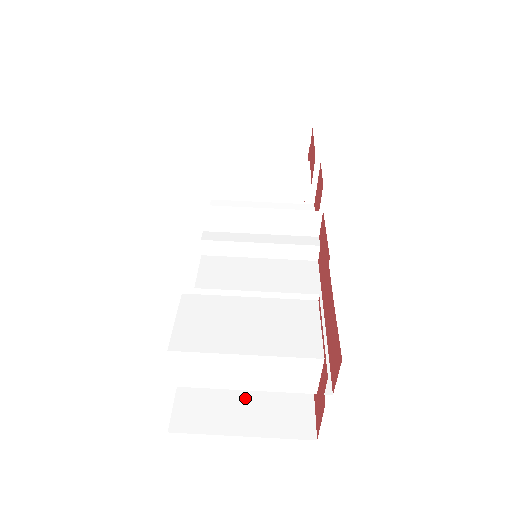
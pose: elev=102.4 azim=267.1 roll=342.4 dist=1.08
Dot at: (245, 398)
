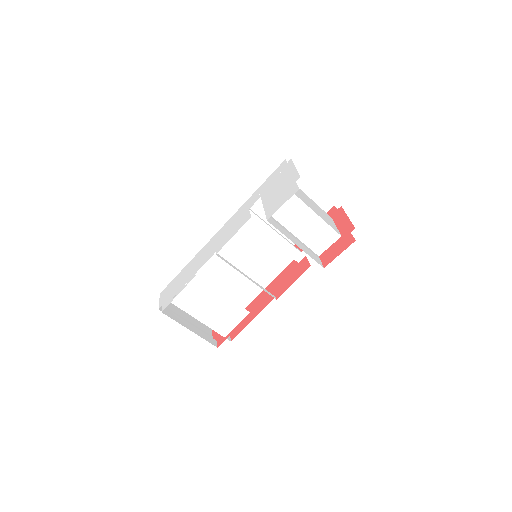
Dot at: occluded
